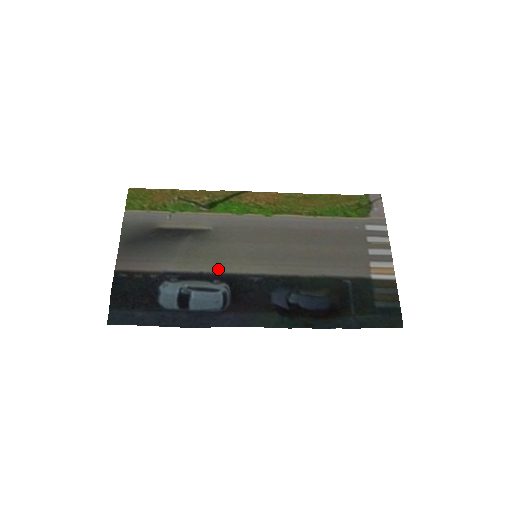
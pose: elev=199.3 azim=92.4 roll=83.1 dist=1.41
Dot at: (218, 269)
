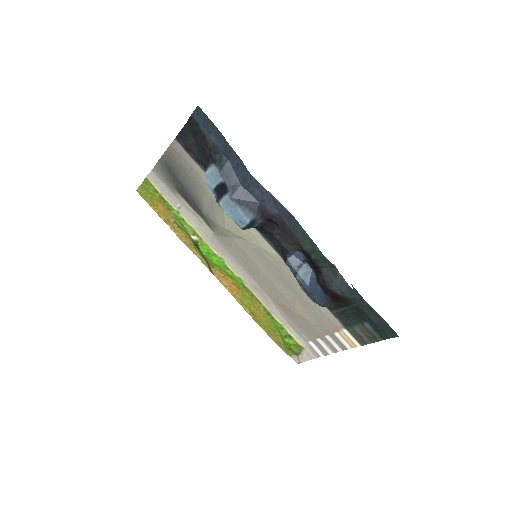
Dot at: occluded
